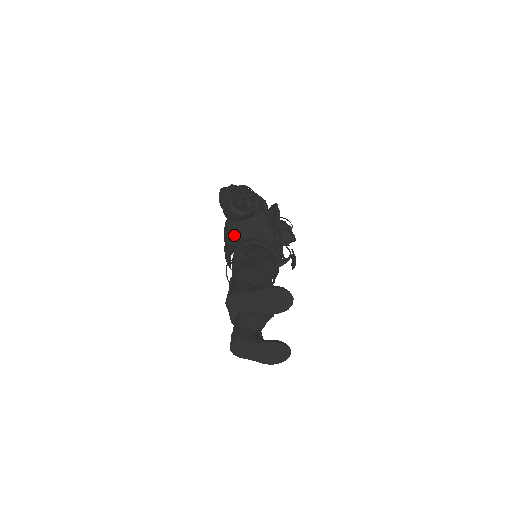
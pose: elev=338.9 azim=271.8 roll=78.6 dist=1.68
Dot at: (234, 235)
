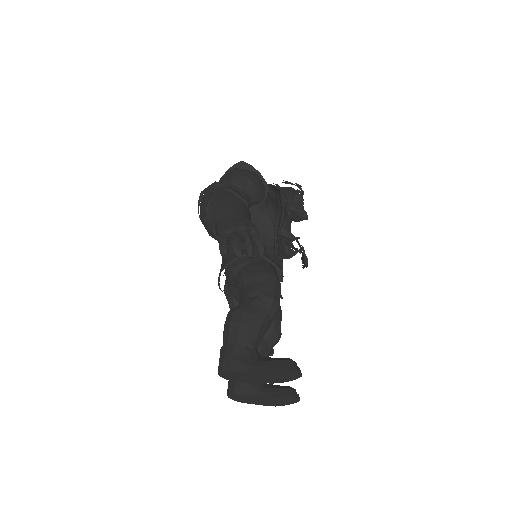
Dot at: occluded
